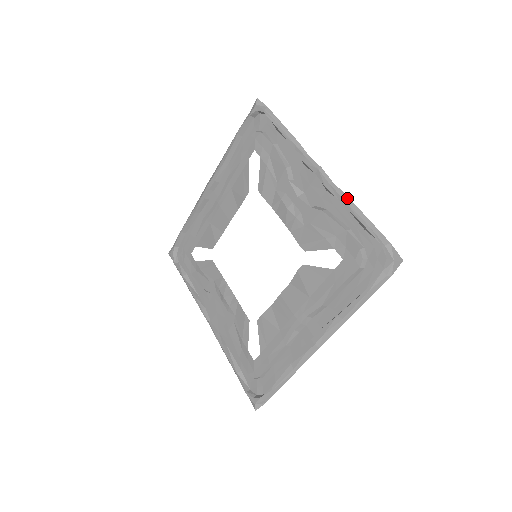
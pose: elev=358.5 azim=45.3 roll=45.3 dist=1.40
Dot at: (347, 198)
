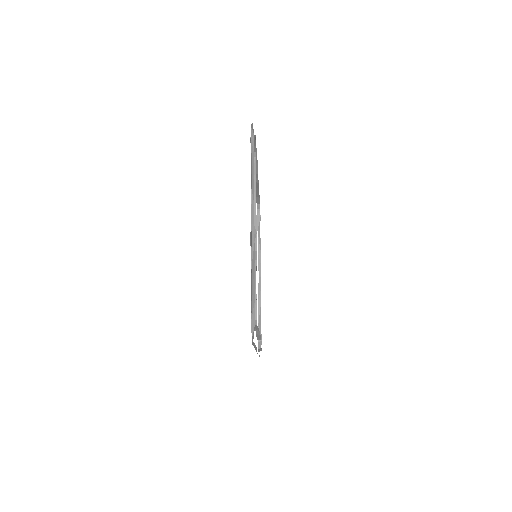
Dot at: (253, 264)
